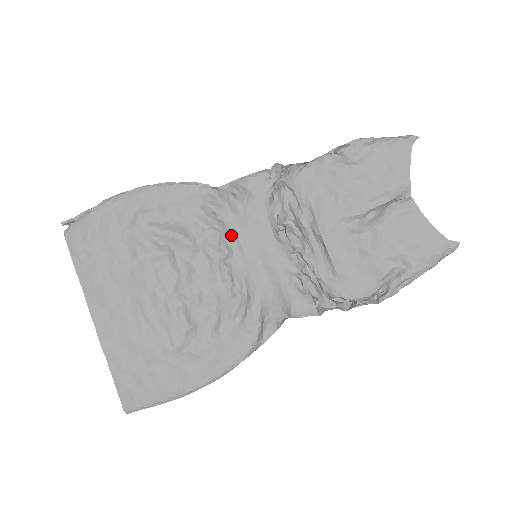
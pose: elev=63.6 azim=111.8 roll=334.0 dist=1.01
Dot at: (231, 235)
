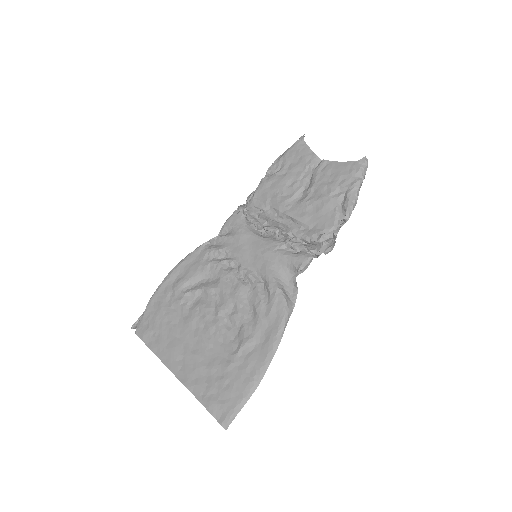
Dot at: (234, 255)
